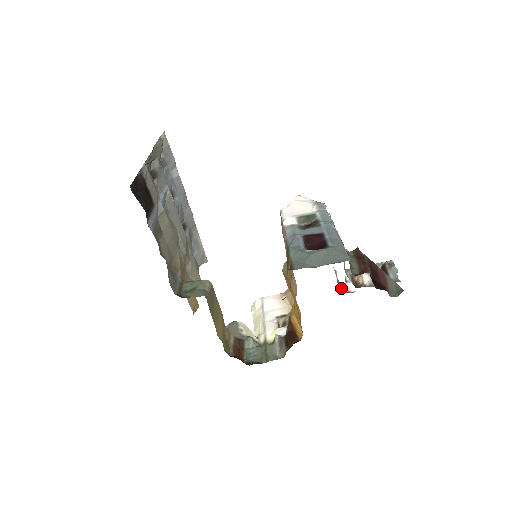
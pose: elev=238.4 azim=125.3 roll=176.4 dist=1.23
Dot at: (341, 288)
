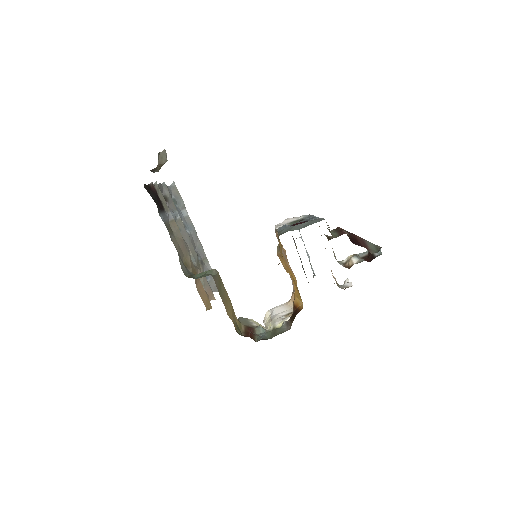
Dot at: (340, 287)
